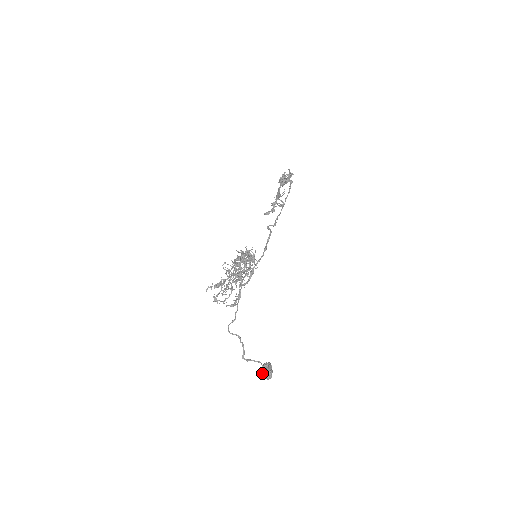
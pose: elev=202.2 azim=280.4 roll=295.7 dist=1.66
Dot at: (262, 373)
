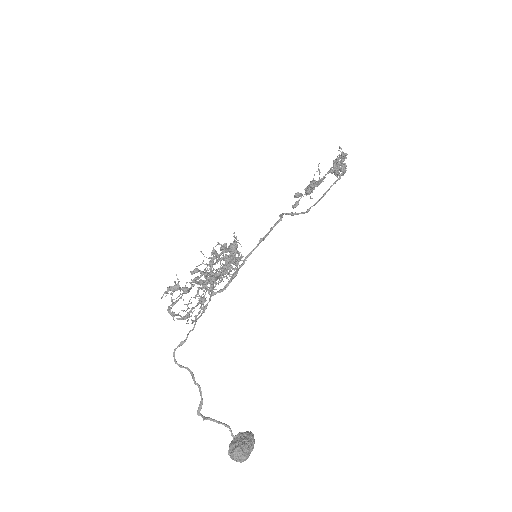
Dot at: (229, 447)
